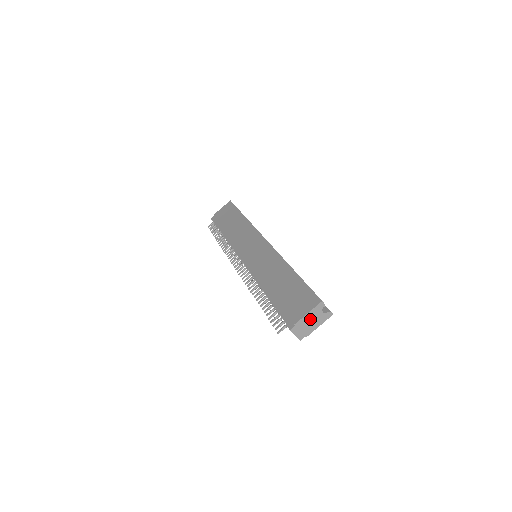
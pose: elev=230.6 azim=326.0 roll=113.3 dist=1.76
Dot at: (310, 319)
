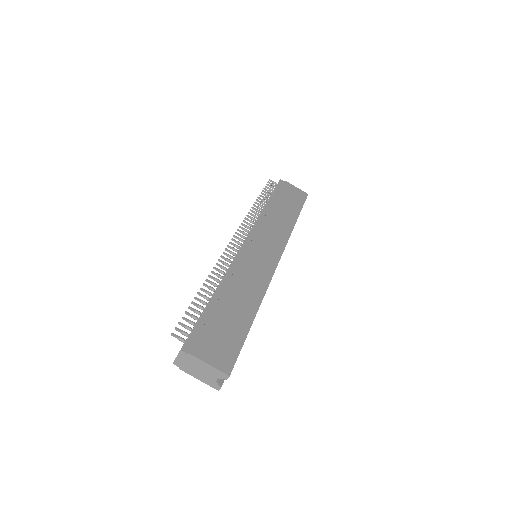
Dot at: (203, 368)
